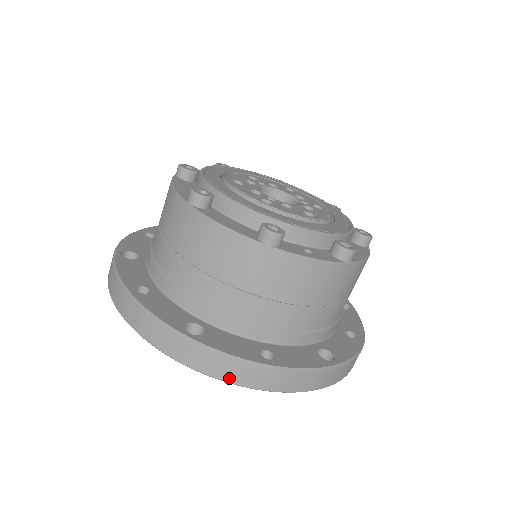
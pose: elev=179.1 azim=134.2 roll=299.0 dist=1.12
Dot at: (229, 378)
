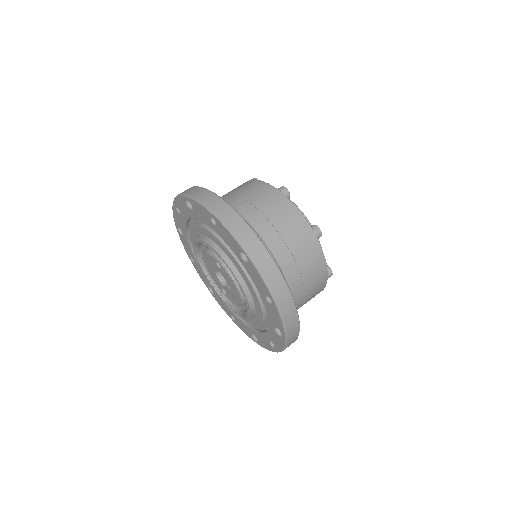
Dot at: (270, 282)
